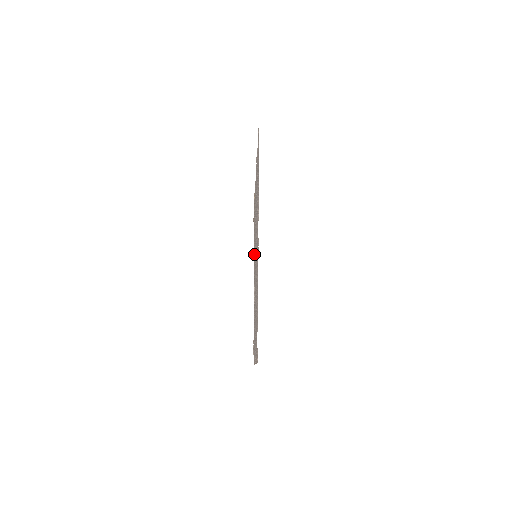
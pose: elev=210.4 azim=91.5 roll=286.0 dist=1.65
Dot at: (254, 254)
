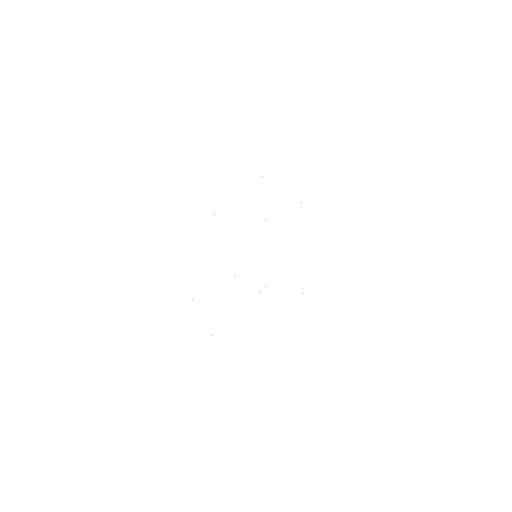
Dot at: occluded
